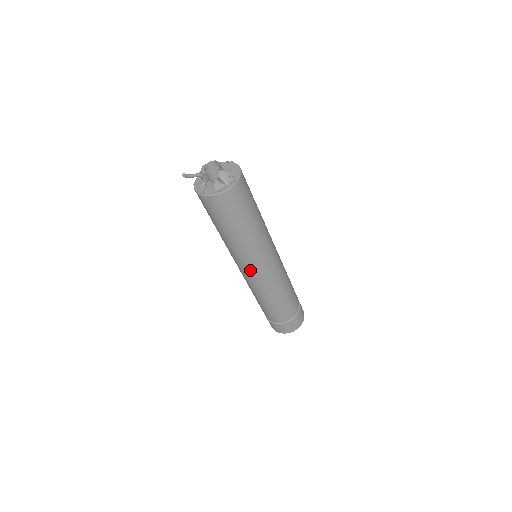
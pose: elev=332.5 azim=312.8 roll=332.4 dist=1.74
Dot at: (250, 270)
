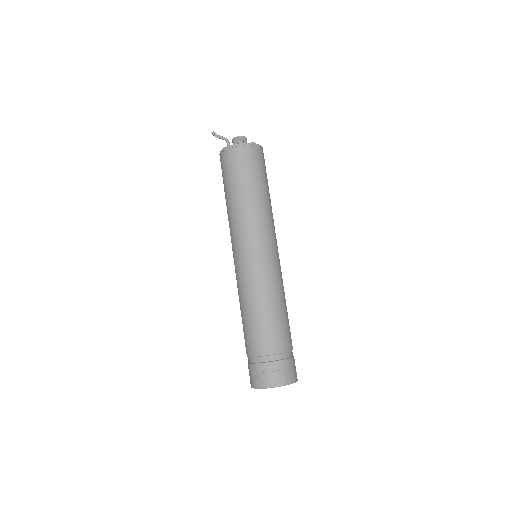
Dot at: (234, 253)
